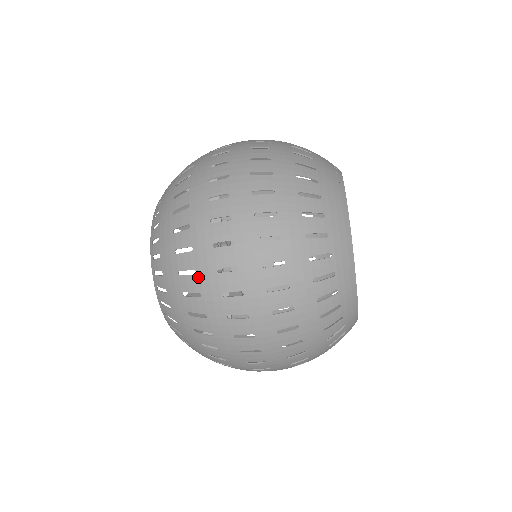
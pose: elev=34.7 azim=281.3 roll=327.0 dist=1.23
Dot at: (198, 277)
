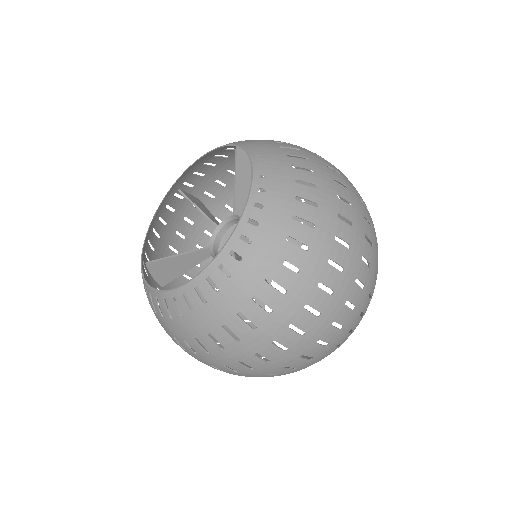
Dot at: (221, 352)
